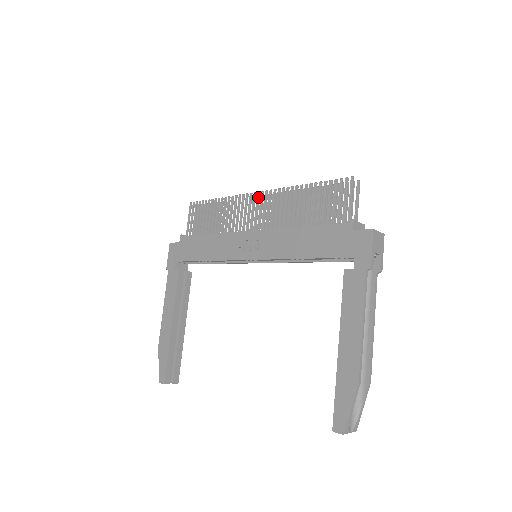
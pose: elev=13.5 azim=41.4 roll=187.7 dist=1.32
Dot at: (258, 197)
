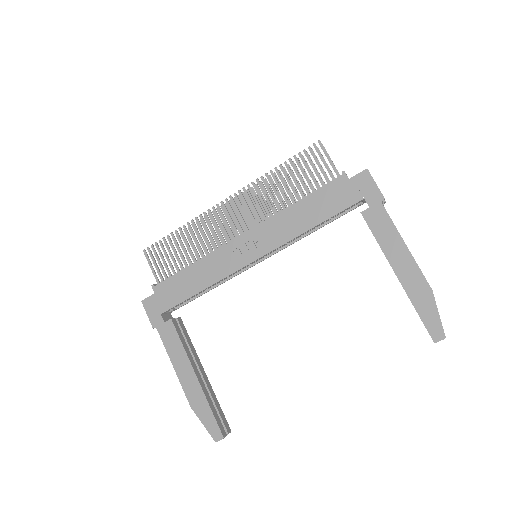
Dot at: (228, 203)
